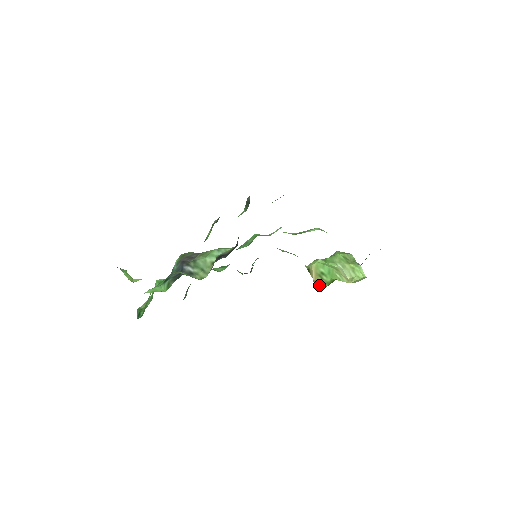
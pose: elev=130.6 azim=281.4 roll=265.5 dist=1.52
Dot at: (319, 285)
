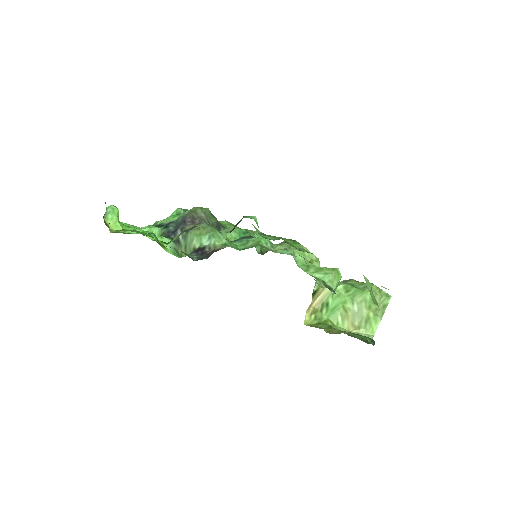
Dot at: (312, 315)
